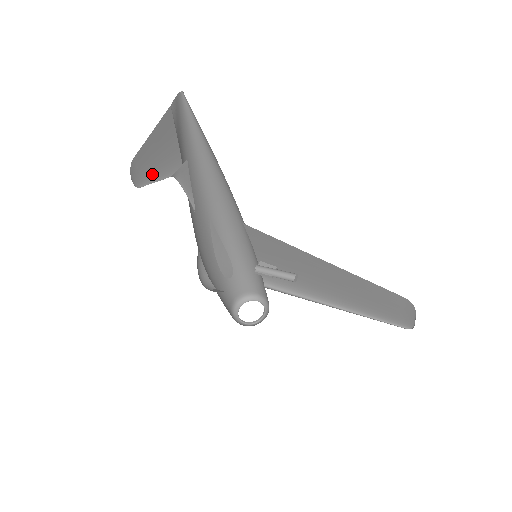
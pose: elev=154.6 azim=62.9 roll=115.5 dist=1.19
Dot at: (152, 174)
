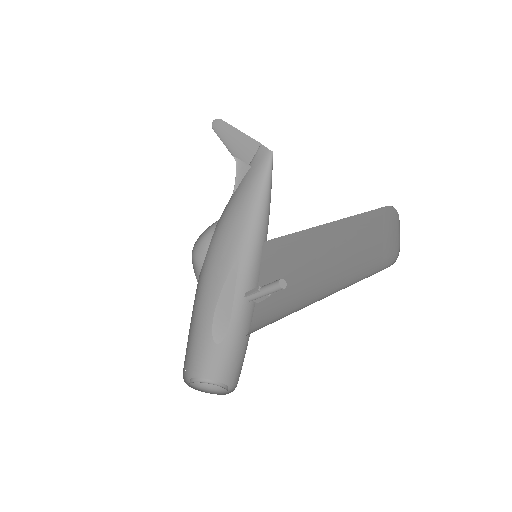
Dot at: (225, 141)
